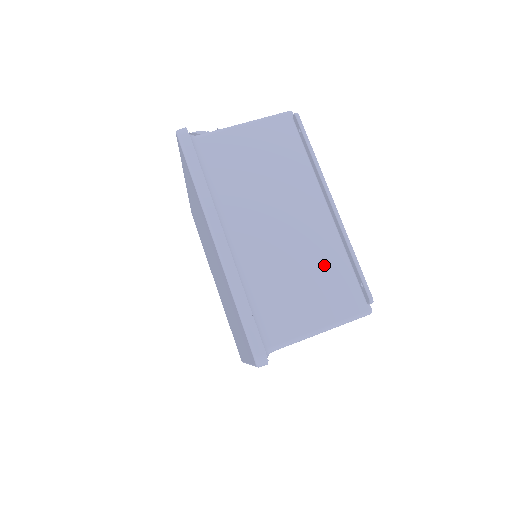
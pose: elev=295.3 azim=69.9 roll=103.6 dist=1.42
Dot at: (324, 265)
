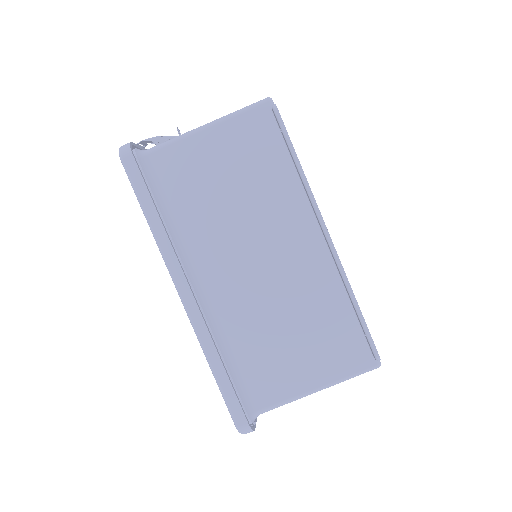
Dot at: (319, 312)
